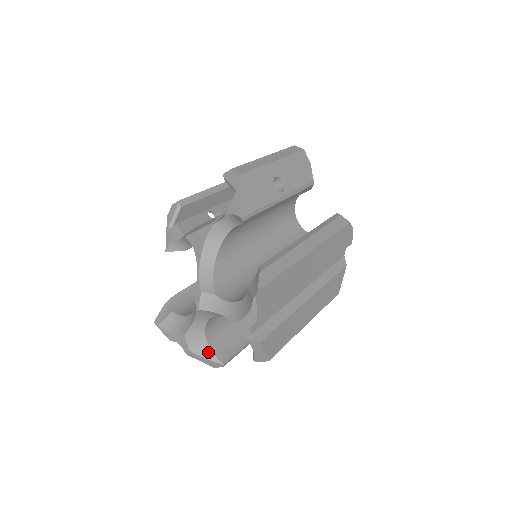
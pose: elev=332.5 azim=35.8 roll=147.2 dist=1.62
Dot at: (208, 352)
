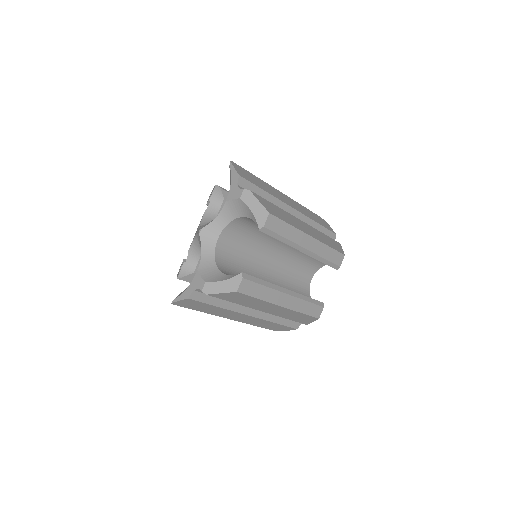
Dot at: (224, 277)
